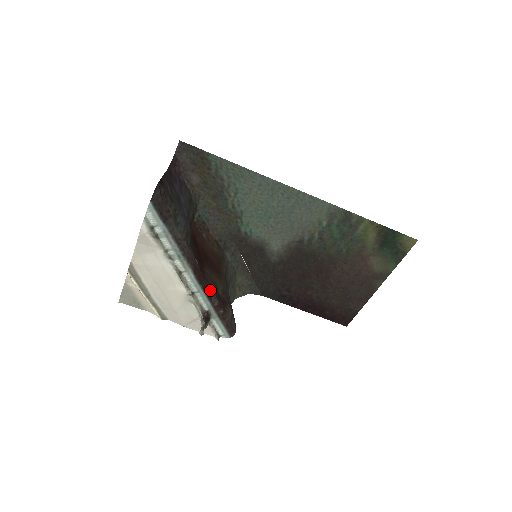
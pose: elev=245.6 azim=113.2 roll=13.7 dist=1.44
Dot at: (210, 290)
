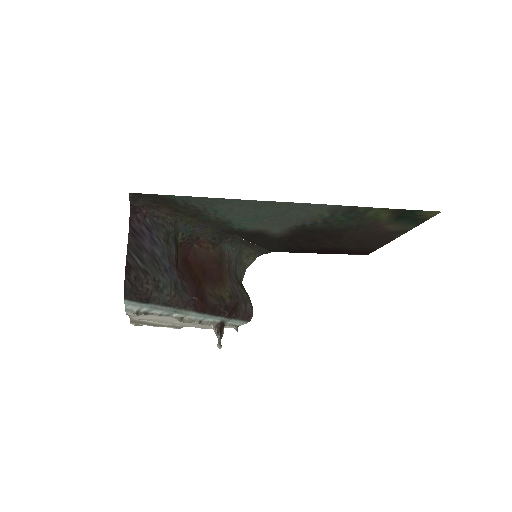
Dot at: (217, 308)
